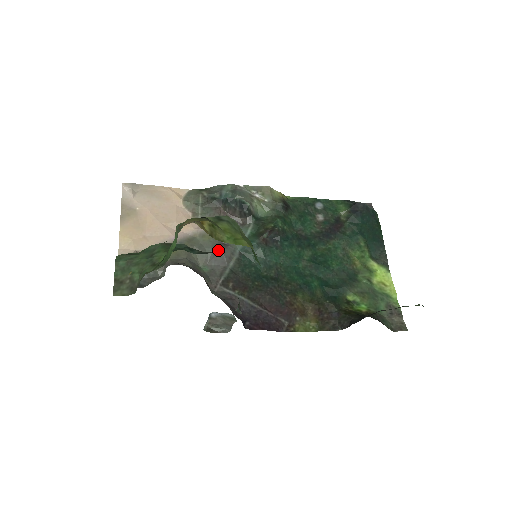
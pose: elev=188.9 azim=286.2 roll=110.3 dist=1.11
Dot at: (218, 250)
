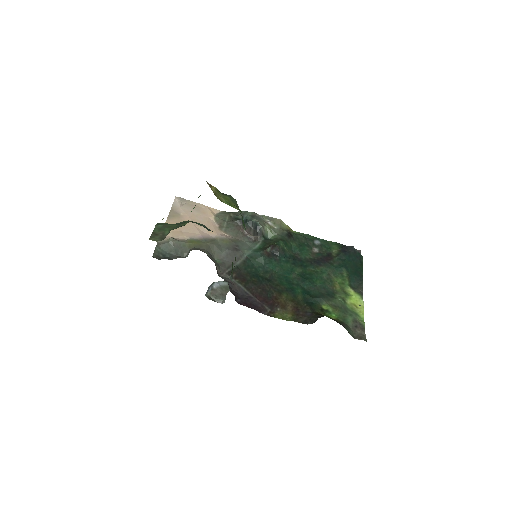
Dot at: (231, 251)
